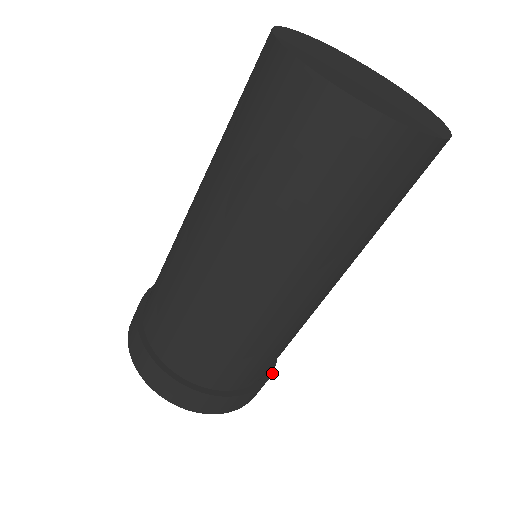
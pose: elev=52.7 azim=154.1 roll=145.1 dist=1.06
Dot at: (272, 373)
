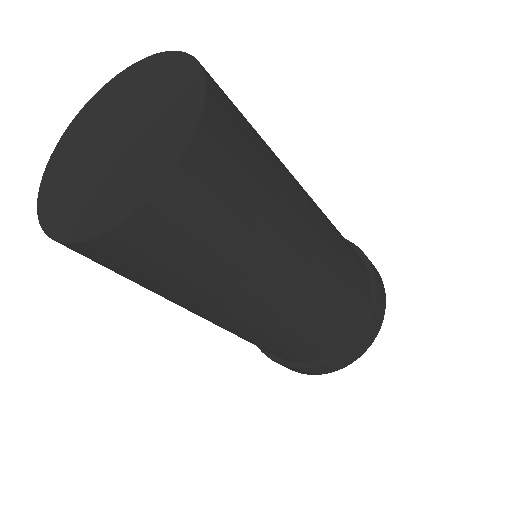
Dot at: (350, 347)
